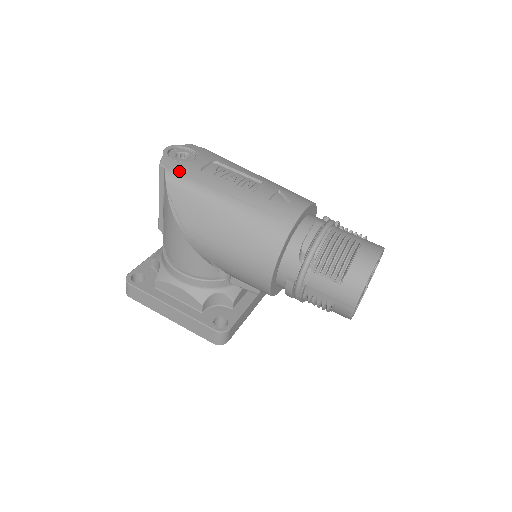
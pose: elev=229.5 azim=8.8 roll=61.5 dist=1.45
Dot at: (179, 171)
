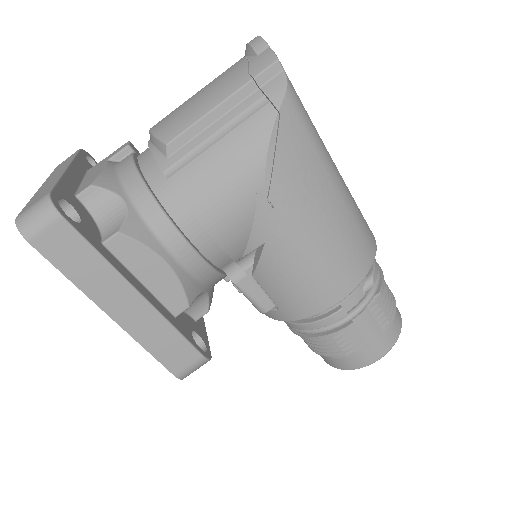
Dot at: occluded
